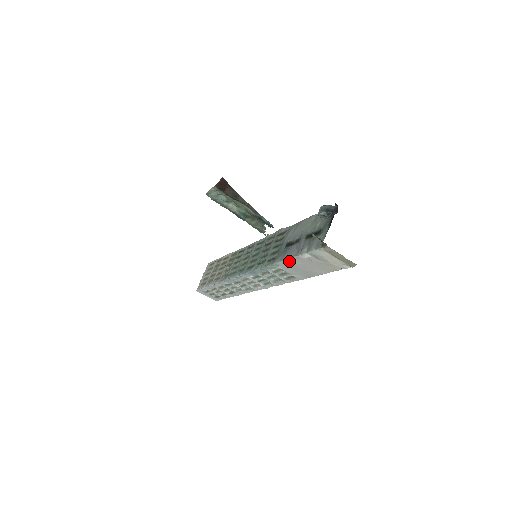
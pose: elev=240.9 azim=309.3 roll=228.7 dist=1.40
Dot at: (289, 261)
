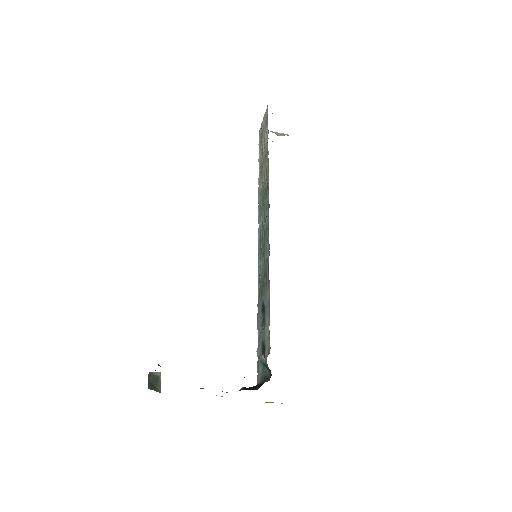
Dot at: occluded
